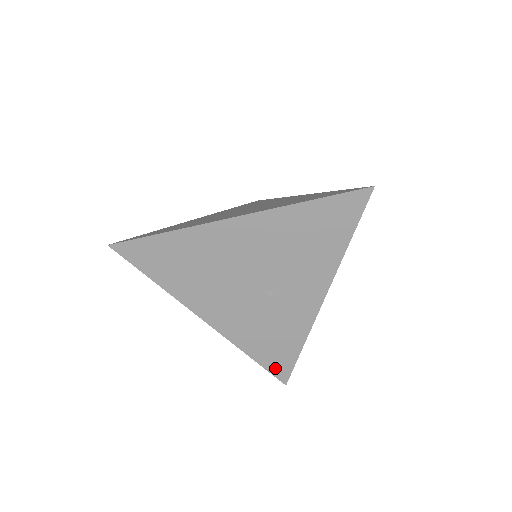
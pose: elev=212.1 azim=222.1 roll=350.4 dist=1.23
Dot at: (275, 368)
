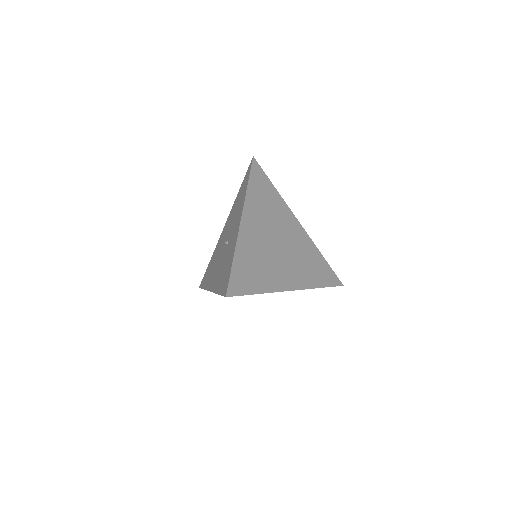
Dot at: (224, 289)
